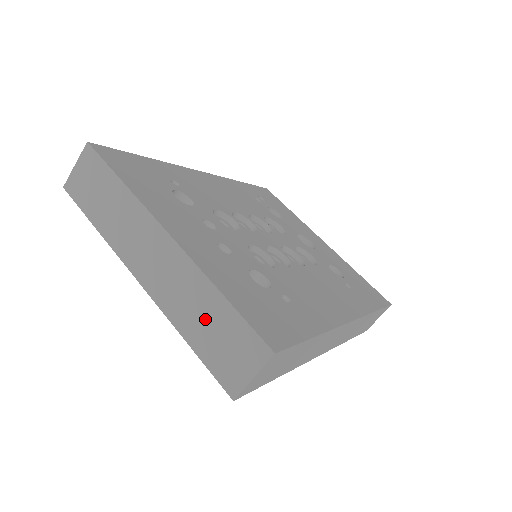
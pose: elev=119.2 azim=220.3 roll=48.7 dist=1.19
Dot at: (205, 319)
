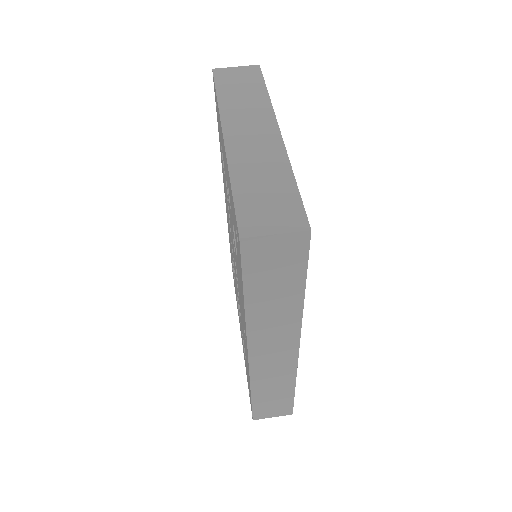
Dot at: (264, 182)
